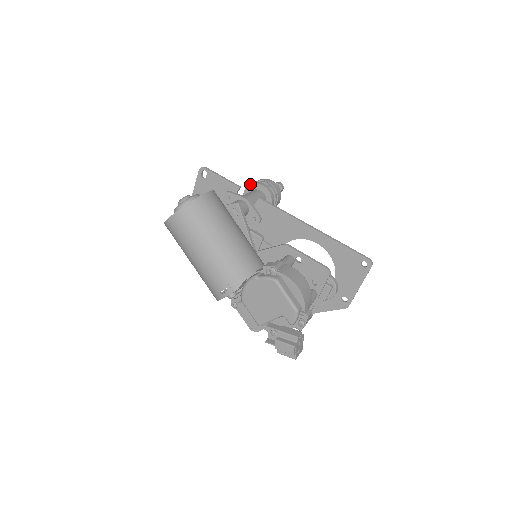
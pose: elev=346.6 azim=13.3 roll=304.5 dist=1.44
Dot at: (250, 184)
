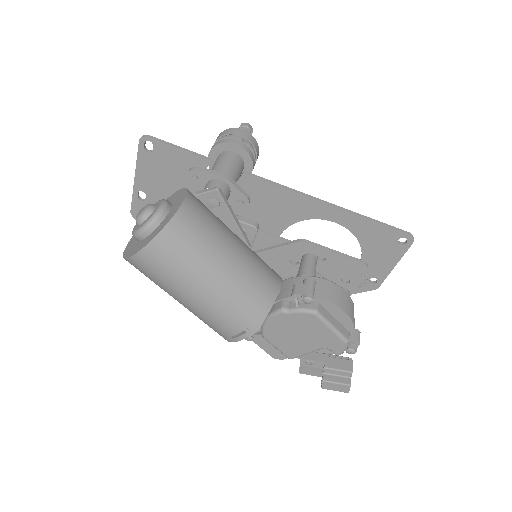
Dot at: (216, 144)
